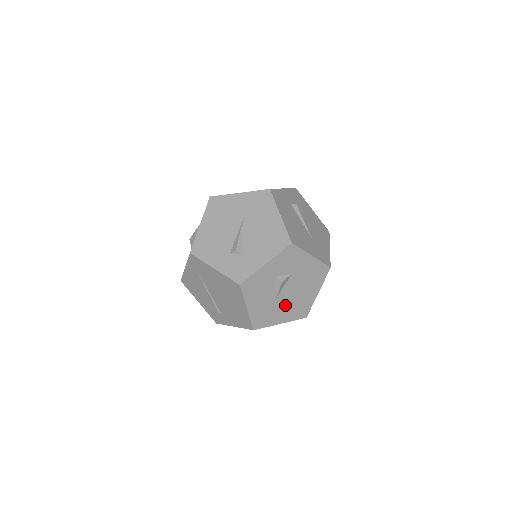
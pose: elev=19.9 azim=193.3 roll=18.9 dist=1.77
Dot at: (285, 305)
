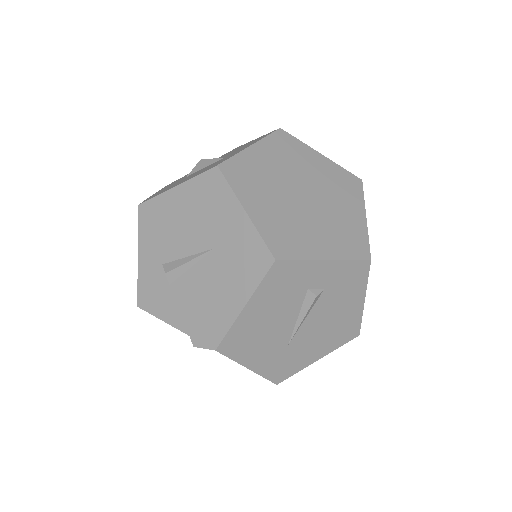
Dot at: occluded
